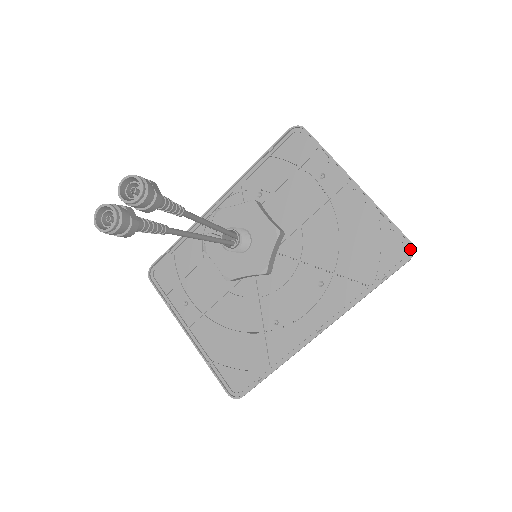
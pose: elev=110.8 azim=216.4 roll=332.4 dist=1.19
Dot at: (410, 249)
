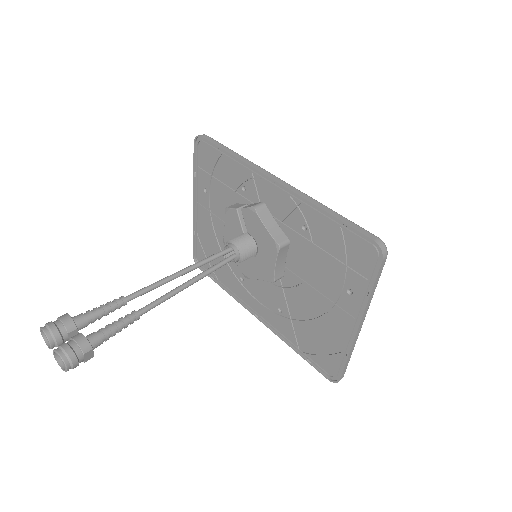
Dot at: (336, 379)
